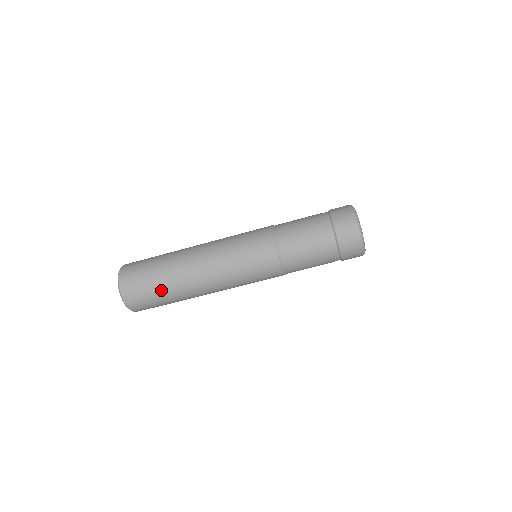
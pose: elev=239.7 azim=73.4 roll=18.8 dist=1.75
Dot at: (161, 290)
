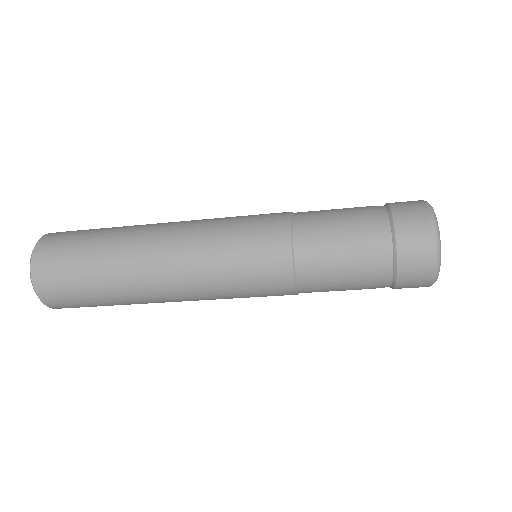
Dot at: occluded
